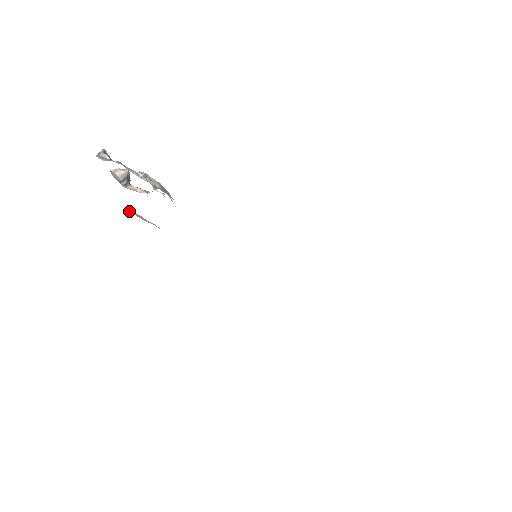
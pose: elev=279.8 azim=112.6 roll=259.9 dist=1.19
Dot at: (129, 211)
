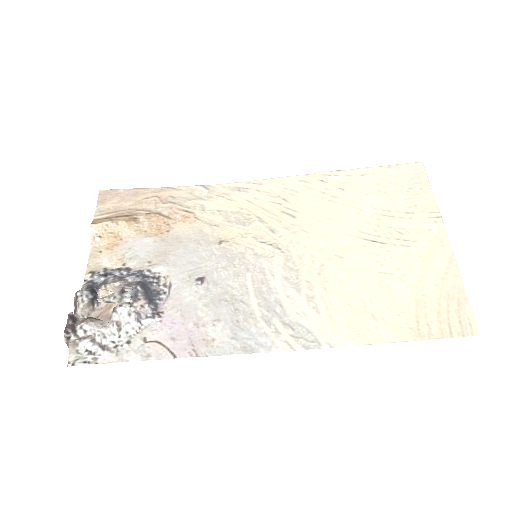
Dot at: (96, 234)
